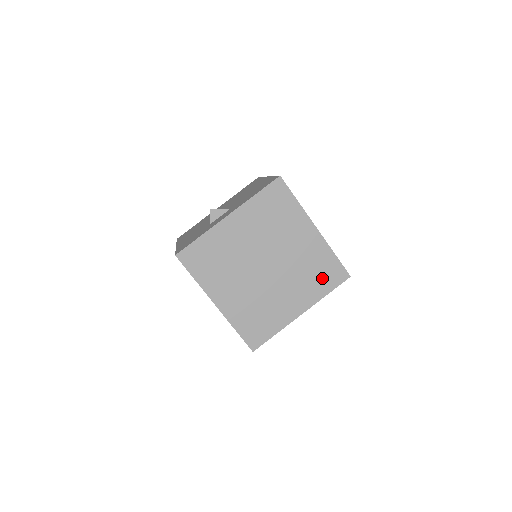
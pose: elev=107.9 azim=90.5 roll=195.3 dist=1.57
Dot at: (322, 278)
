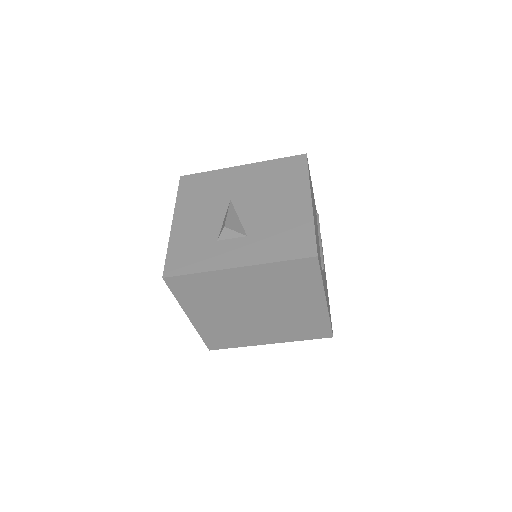
Dot at: (305, 331)
